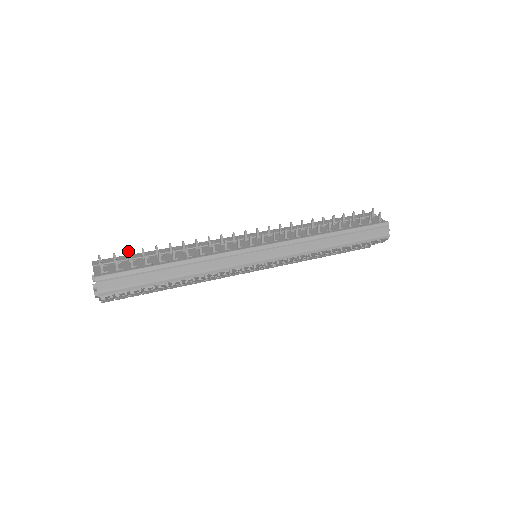
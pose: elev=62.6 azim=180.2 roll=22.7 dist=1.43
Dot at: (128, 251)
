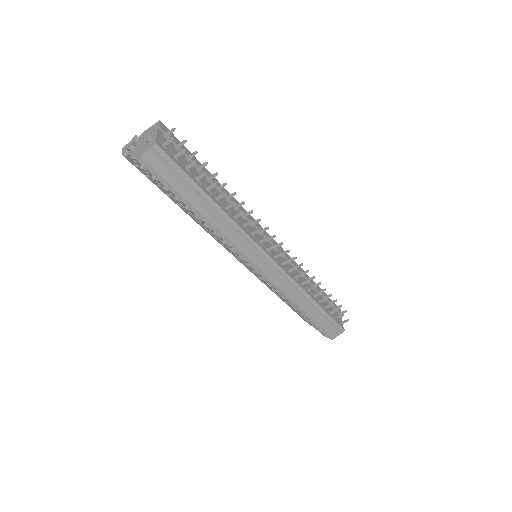
Dot at: (197, 152)
